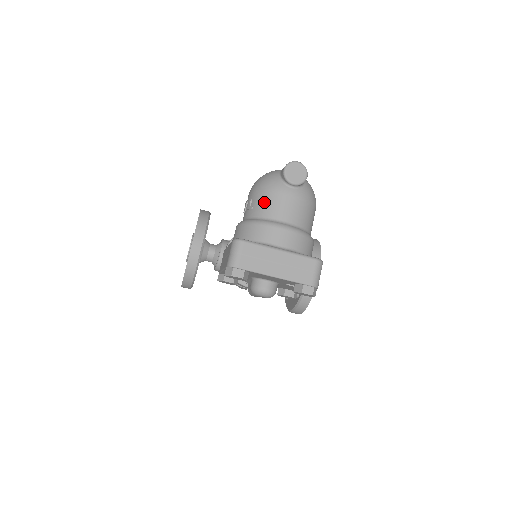
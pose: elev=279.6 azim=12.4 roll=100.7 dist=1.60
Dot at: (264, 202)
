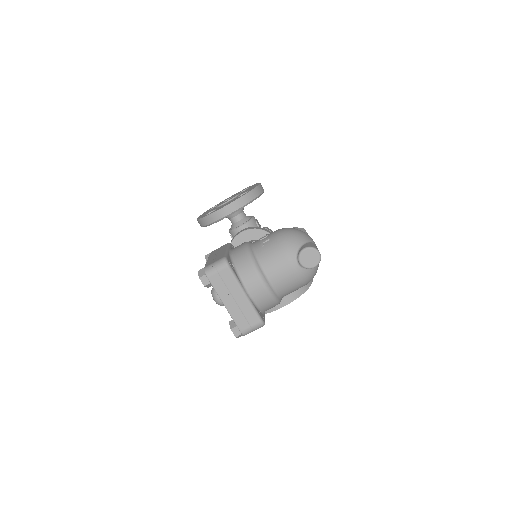
Dot at: (271, 252)
